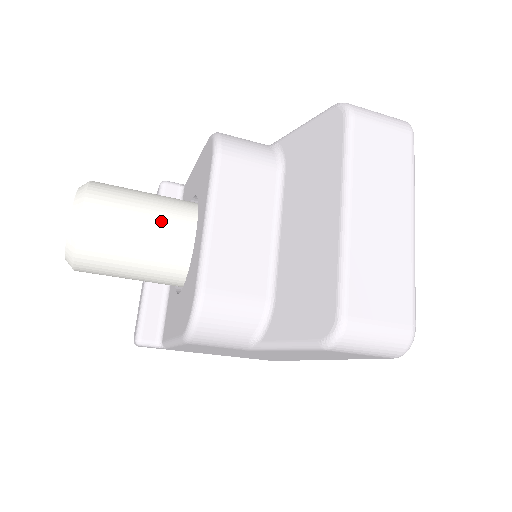
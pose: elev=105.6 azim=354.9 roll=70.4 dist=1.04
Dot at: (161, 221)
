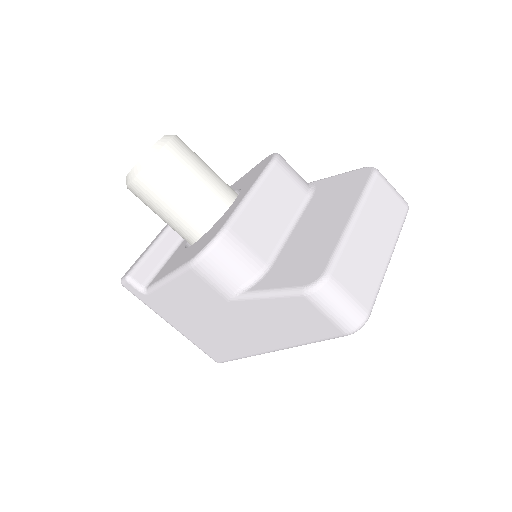
Dot at: (212, 183)
